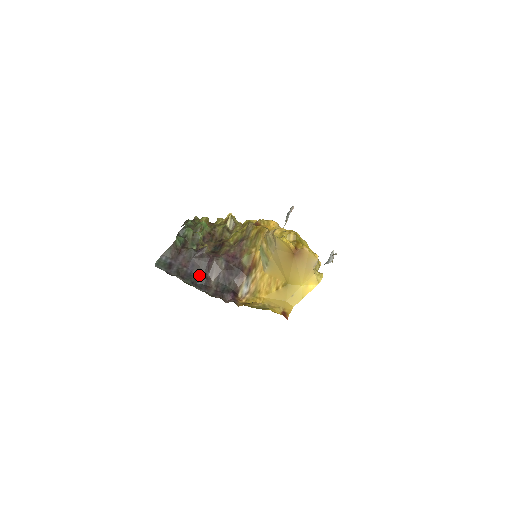
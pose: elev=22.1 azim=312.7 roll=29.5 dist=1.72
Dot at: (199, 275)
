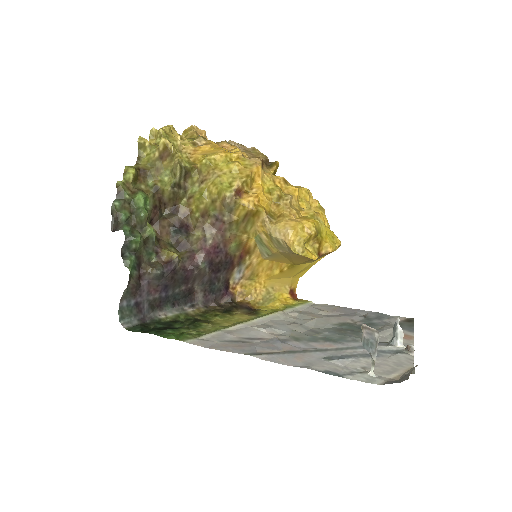
Dot at: (178, 291)
